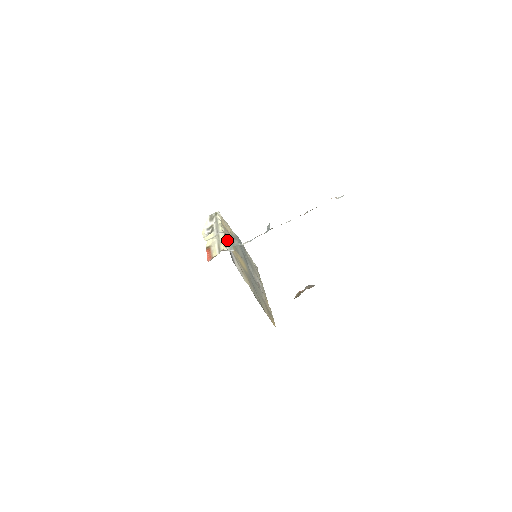
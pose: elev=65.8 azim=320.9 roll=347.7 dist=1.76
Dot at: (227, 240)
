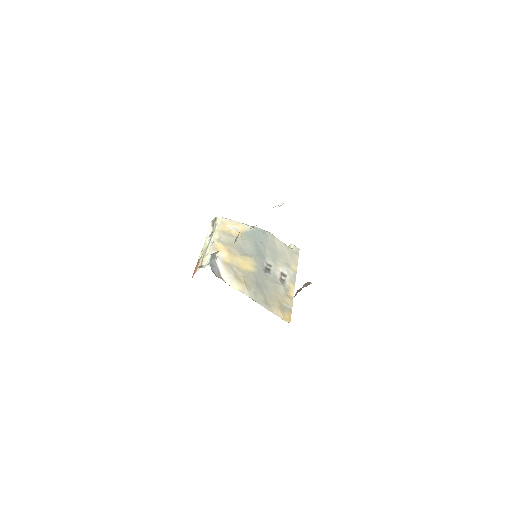
Dot at: (218, 248)
